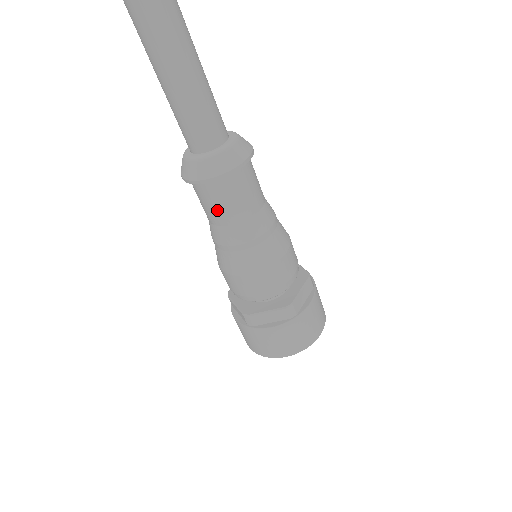
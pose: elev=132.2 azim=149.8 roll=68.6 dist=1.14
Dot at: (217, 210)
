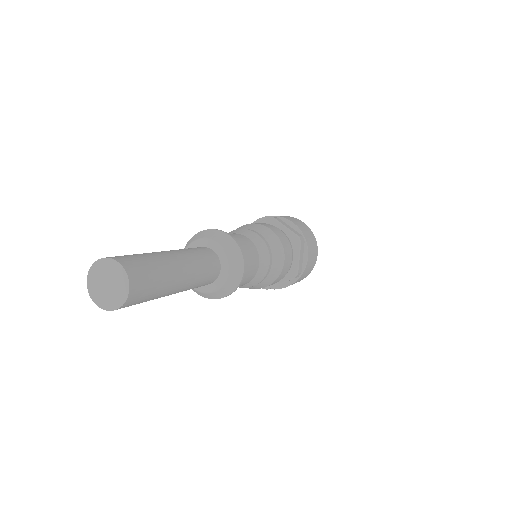
Dot at: occluded
